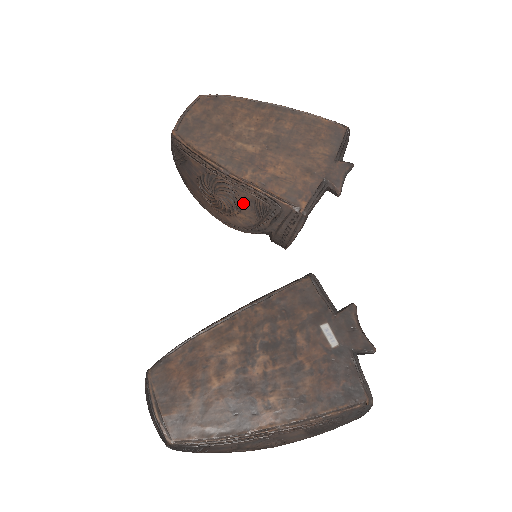
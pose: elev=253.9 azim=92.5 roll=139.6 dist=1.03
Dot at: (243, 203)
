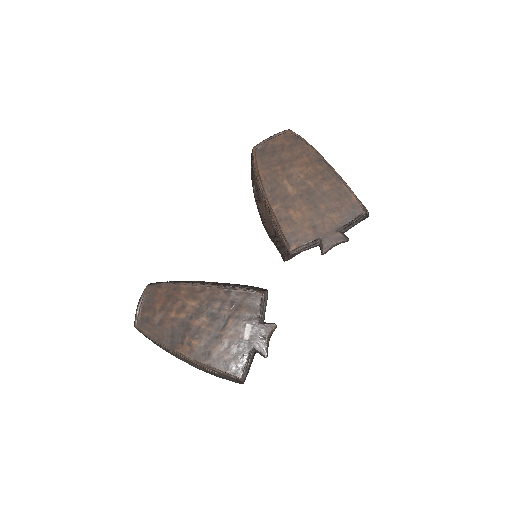
Dot at: (267, 220)
